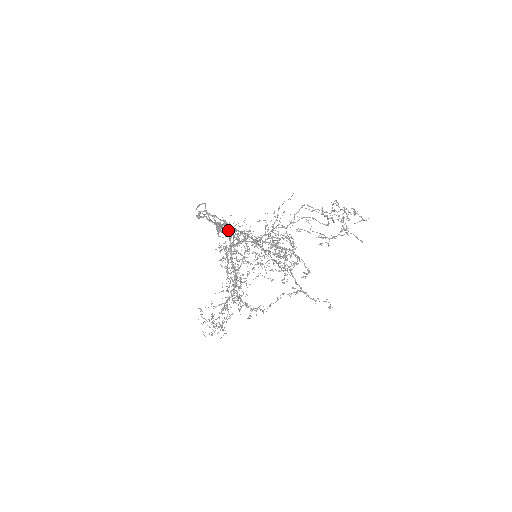
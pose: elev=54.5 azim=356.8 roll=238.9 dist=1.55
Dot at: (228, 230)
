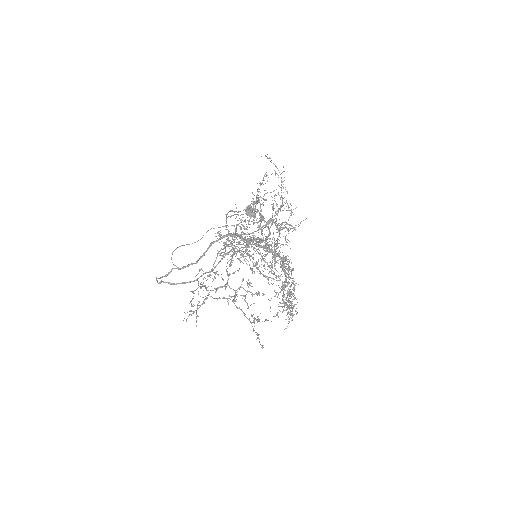
Dot at: (230, 236)
